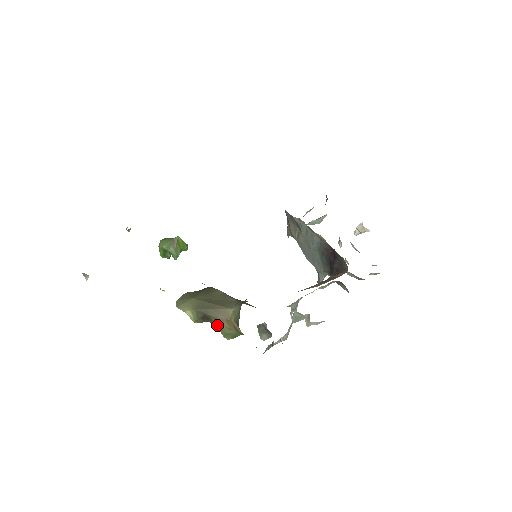
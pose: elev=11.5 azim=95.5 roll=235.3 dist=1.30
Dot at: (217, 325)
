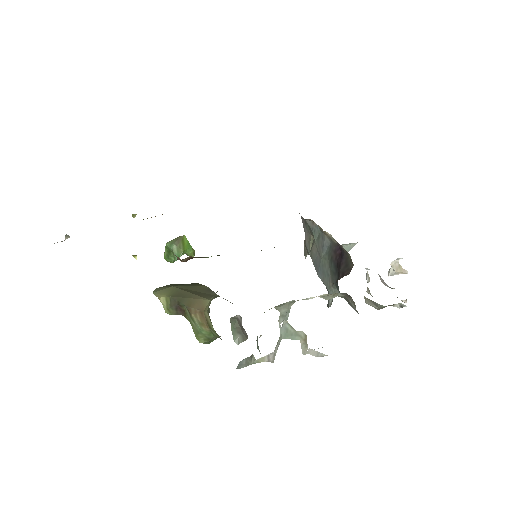
Dot at: (190, 319)
